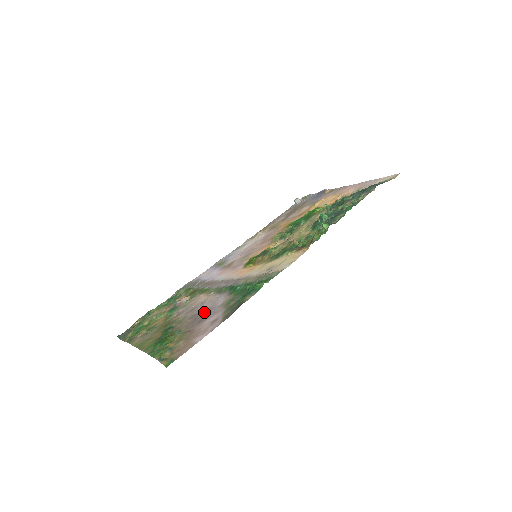
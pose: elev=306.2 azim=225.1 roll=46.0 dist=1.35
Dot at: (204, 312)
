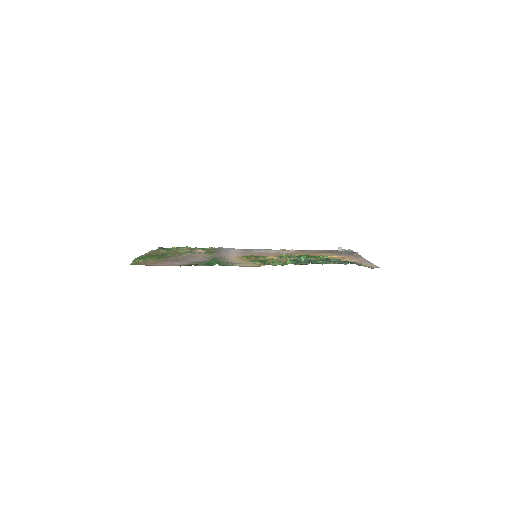
Dot at: (186, 259)
